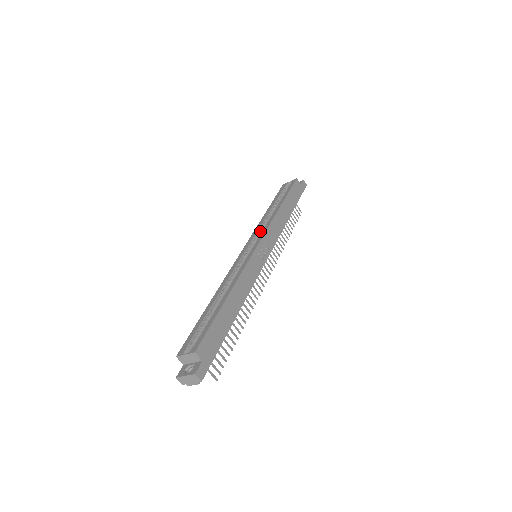
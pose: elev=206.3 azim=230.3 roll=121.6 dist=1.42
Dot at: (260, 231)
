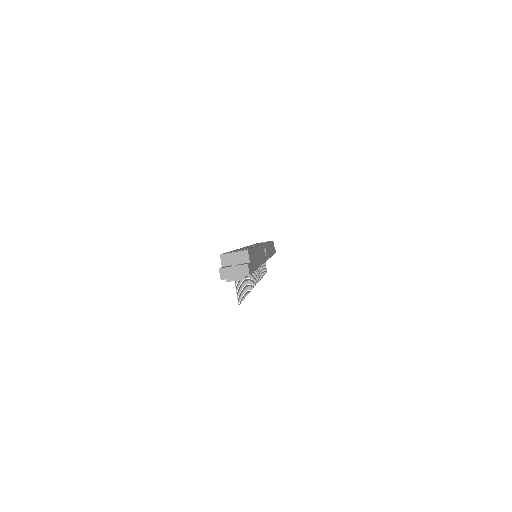
Dot at: occluded
